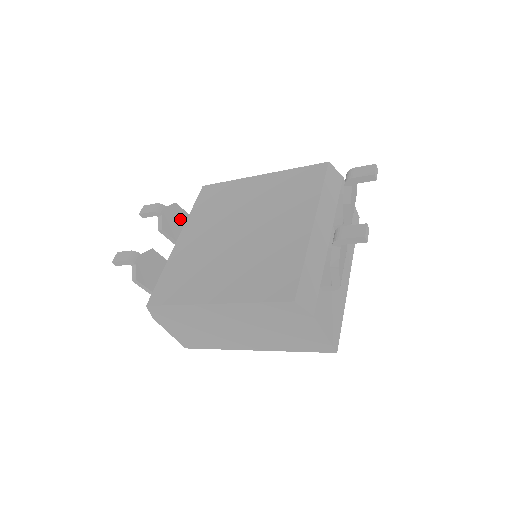
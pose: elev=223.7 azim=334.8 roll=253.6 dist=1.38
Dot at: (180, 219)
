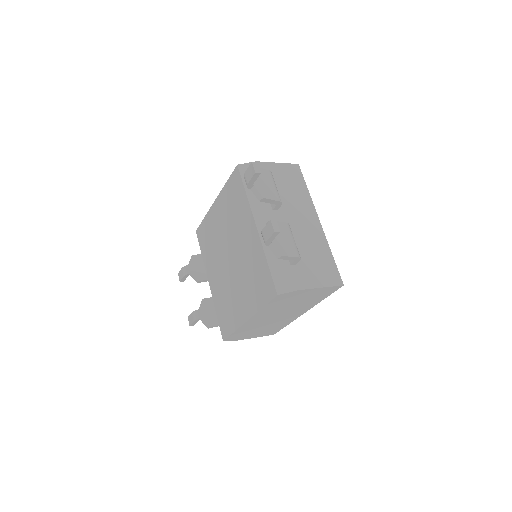
Dot at: (203, 262)
